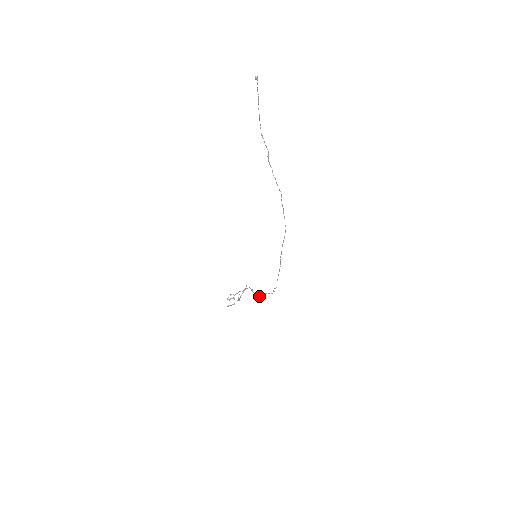
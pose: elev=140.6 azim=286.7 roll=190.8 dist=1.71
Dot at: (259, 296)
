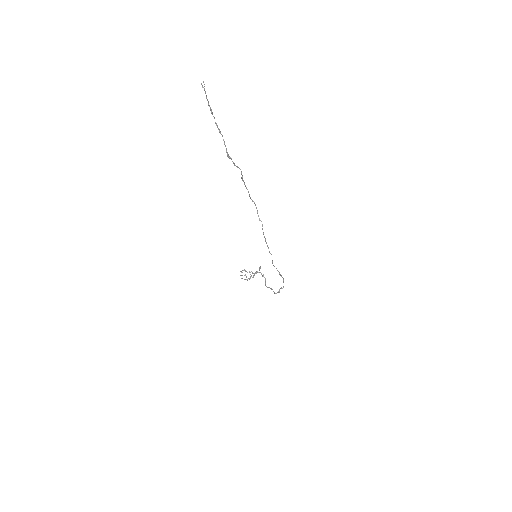
Dot at: occluded
